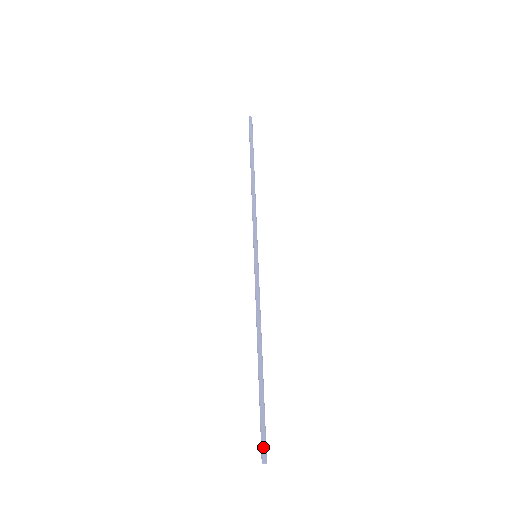
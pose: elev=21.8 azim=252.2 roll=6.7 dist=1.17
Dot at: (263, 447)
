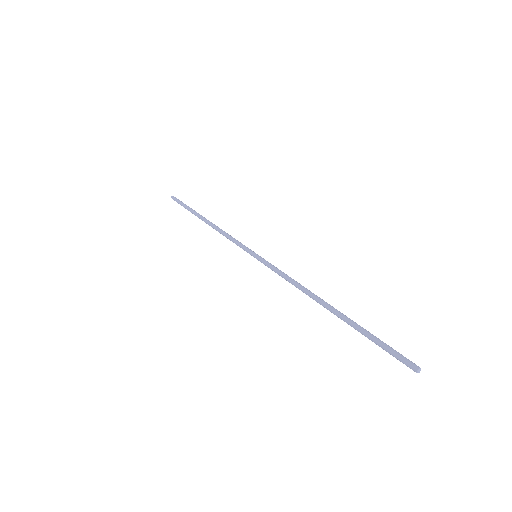
Dot at: occluded
